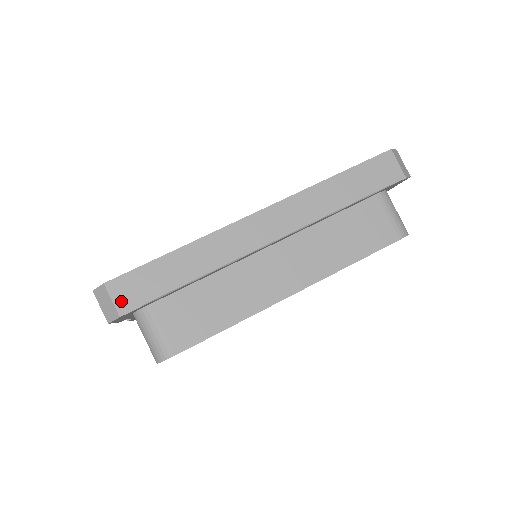
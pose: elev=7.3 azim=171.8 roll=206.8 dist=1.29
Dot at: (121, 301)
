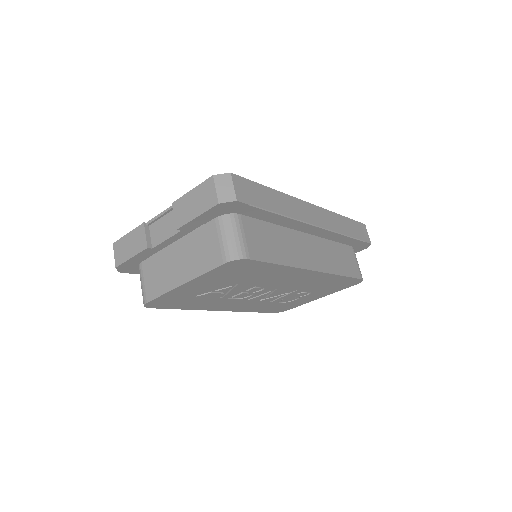
Dot at: (239, 192)
